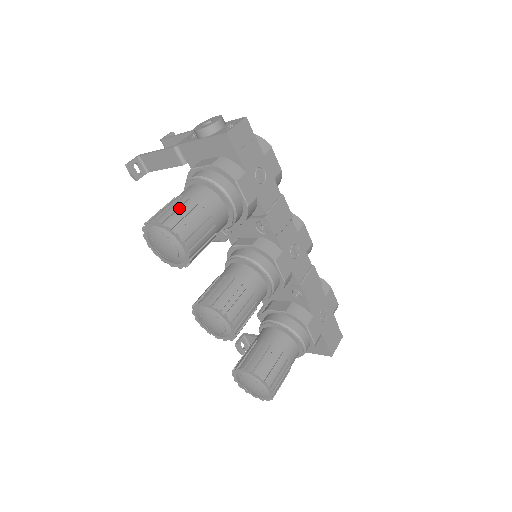
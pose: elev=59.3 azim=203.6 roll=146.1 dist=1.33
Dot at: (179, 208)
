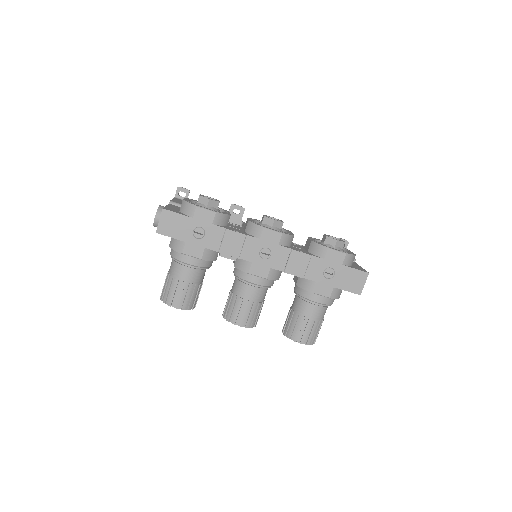
Dot at: (166, 285)
